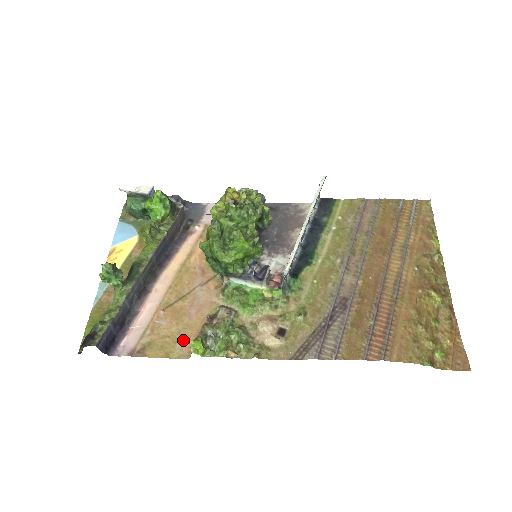
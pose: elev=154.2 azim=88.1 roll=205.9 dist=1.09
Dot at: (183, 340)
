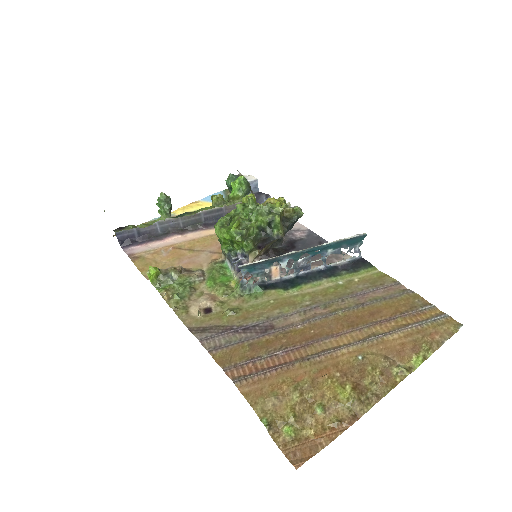
Dot at: occluded
